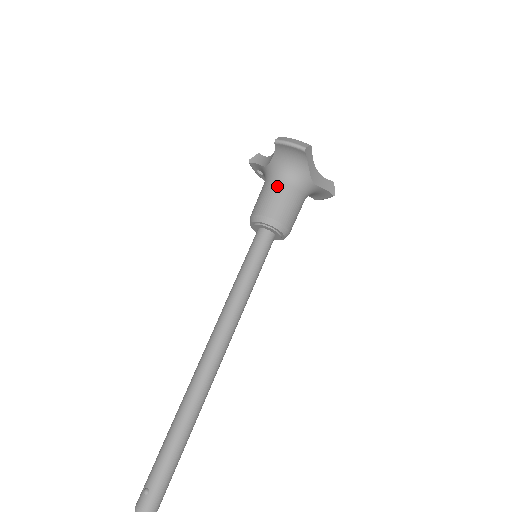
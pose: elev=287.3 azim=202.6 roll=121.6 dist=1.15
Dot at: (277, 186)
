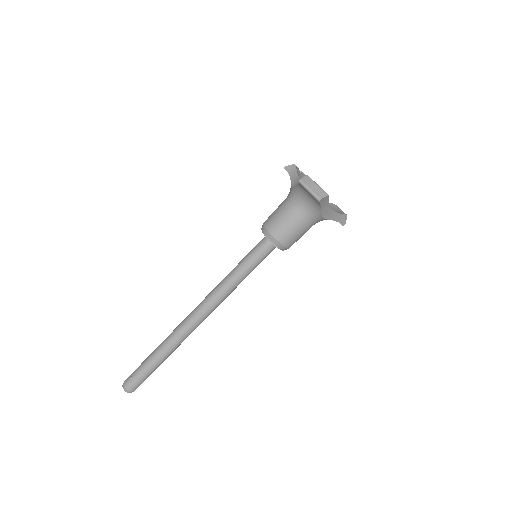
Dot at: (291, 212)
